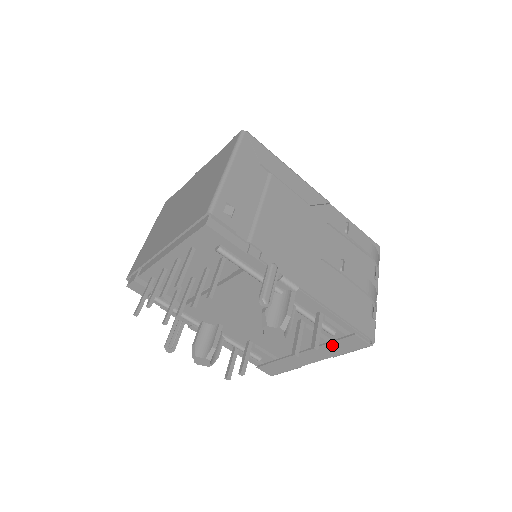
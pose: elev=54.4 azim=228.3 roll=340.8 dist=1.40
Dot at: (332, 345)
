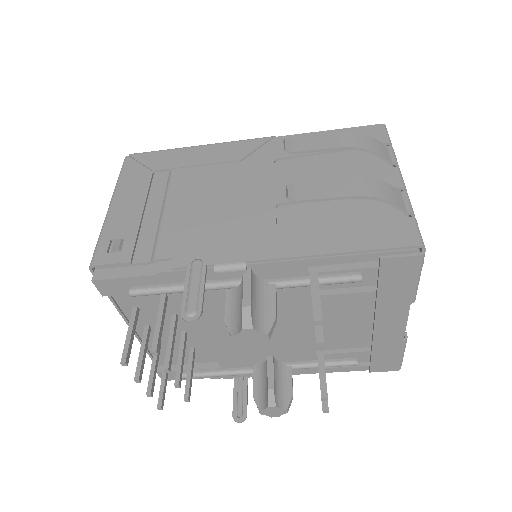
Dot at: (384, 291)
